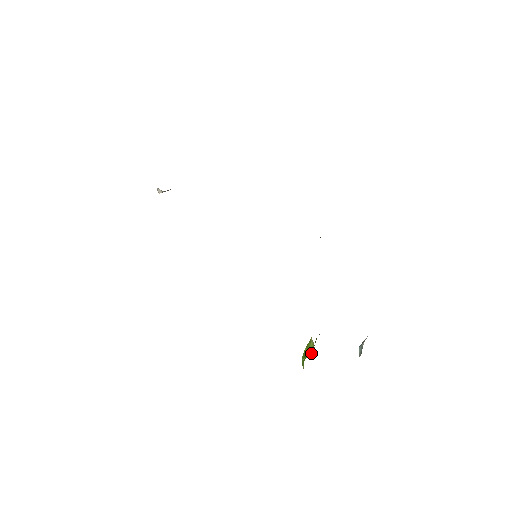
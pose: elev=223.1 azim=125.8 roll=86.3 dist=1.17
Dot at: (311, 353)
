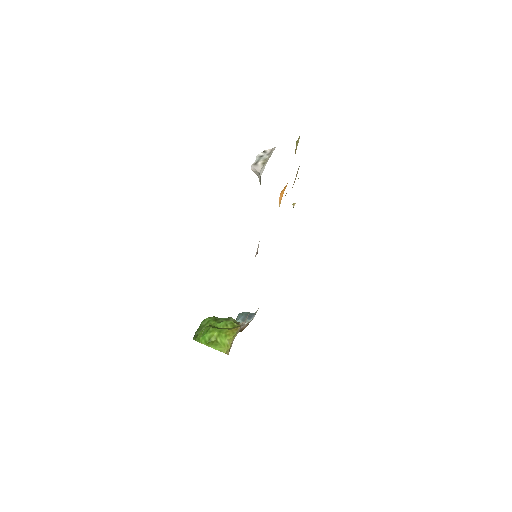
Dot at: (221, 349)
